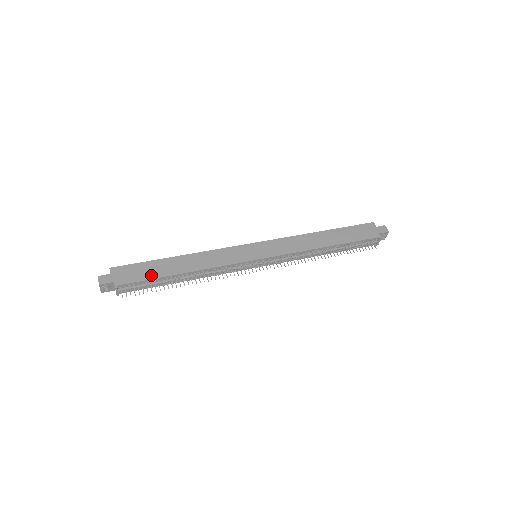
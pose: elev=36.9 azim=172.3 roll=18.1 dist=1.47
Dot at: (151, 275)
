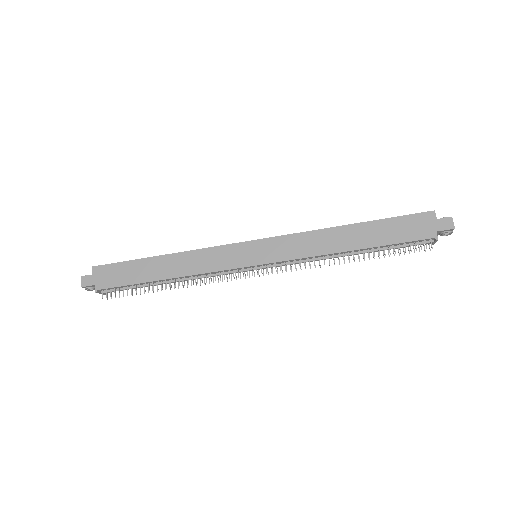
Dot at: (131, 279)
